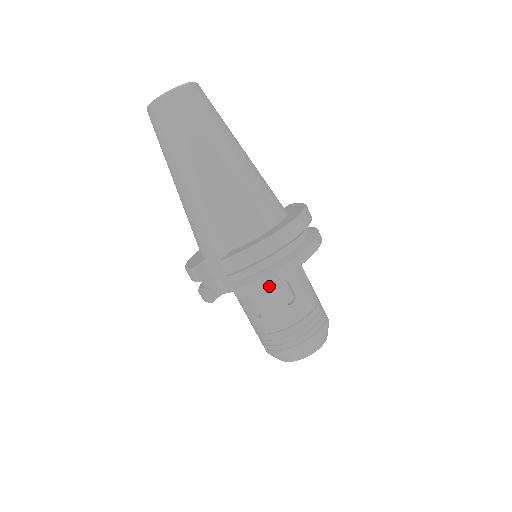
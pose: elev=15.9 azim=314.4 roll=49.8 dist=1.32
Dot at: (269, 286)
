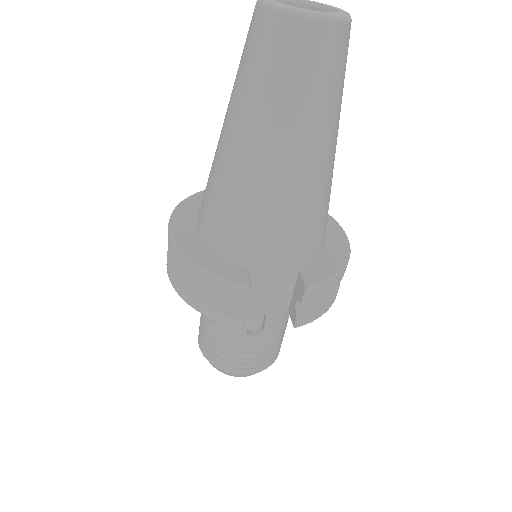
Dot at: occluded
